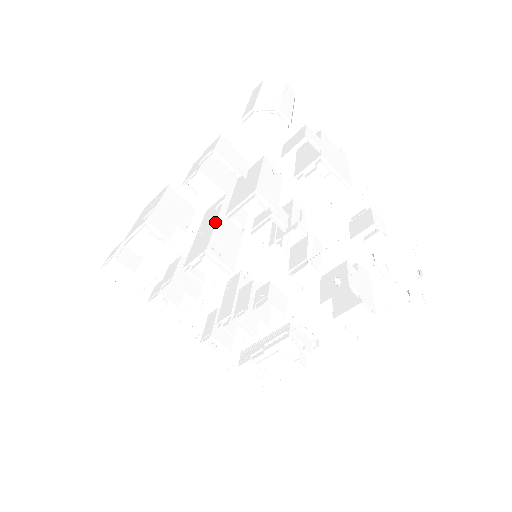
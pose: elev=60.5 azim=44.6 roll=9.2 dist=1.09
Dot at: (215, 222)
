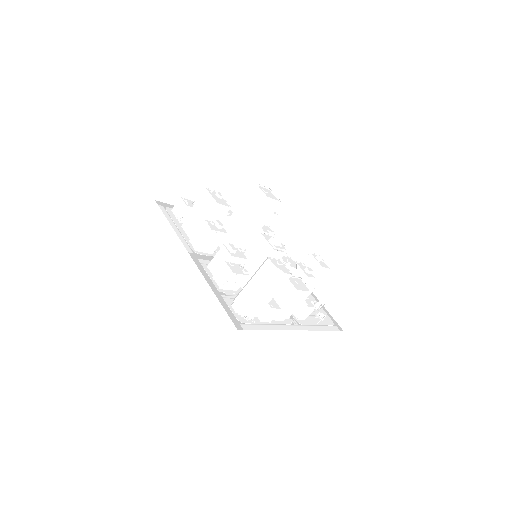
Dot at: (243, 228)
